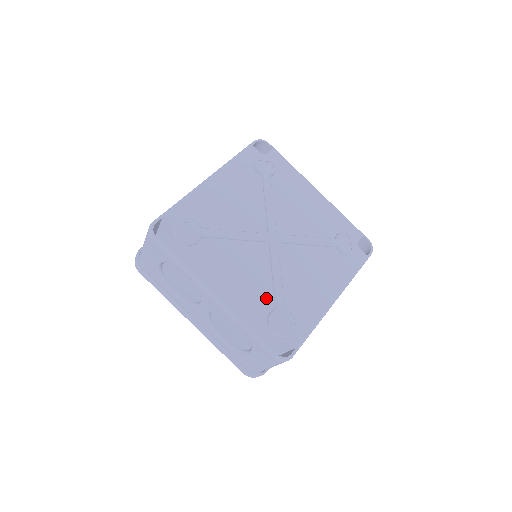
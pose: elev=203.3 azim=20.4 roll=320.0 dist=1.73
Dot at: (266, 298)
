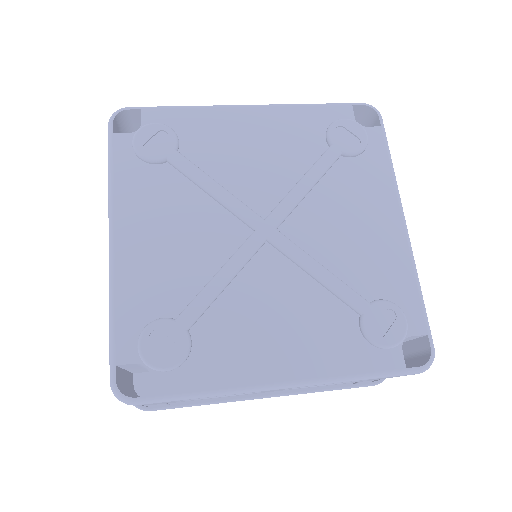
Dot at: (337, 315)
